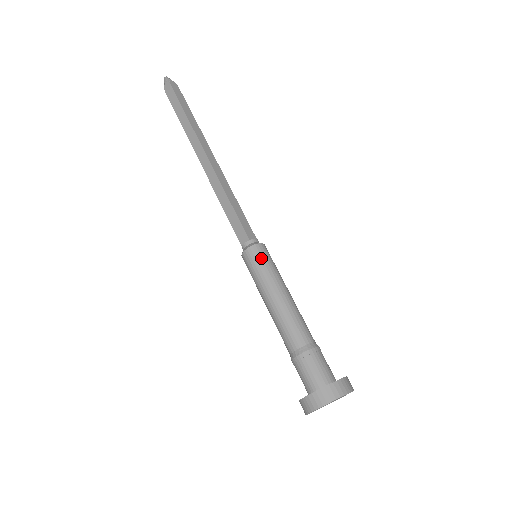
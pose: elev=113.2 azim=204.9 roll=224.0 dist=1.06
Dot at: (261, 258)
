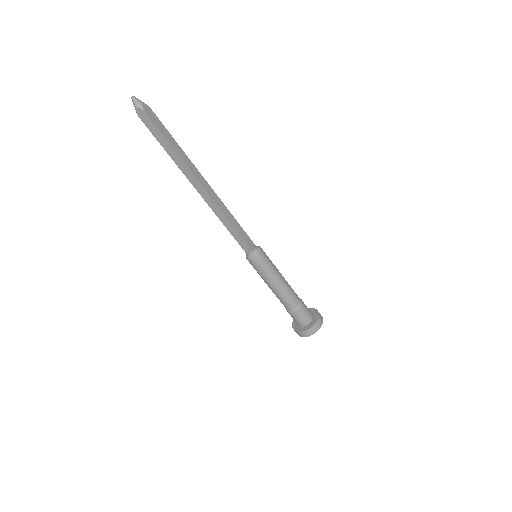
Dot at: (263, 263)
